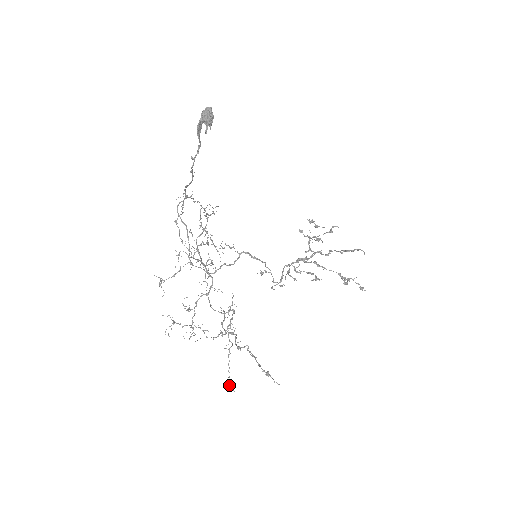
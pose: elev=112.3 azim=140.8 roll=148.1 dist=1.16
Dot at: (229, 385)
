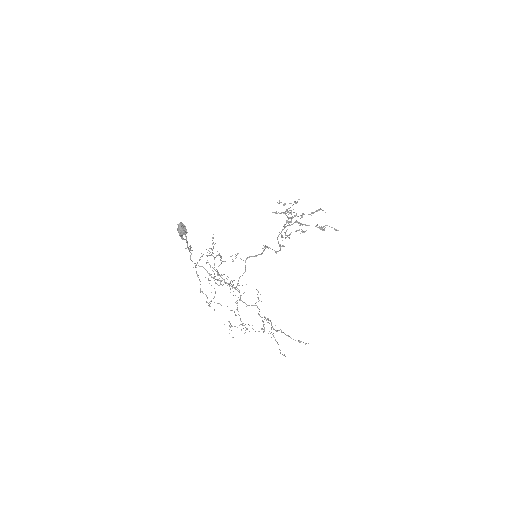
Dot at: occluded
